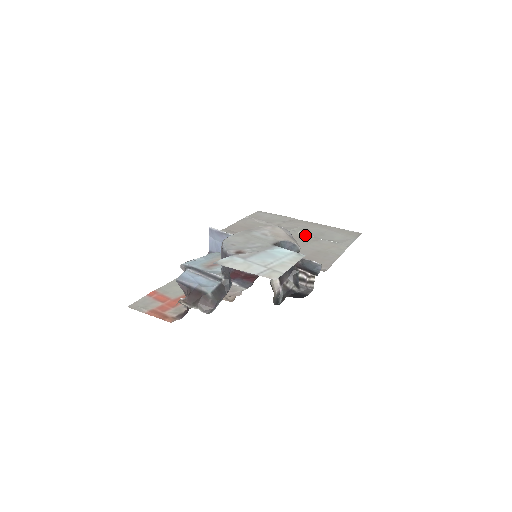
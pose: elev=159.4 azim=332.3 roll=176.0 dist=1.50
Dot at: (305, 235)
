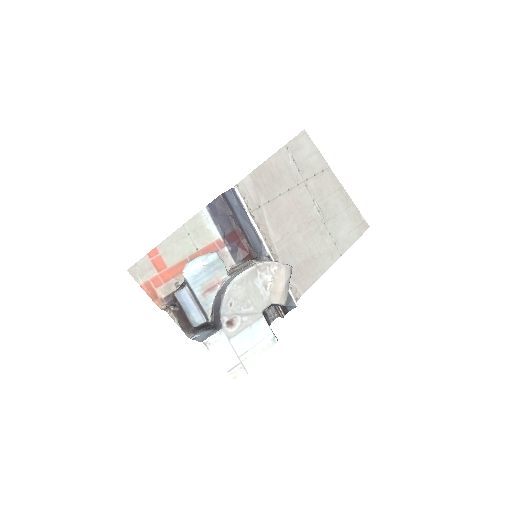
Dot at: (319, 217)
